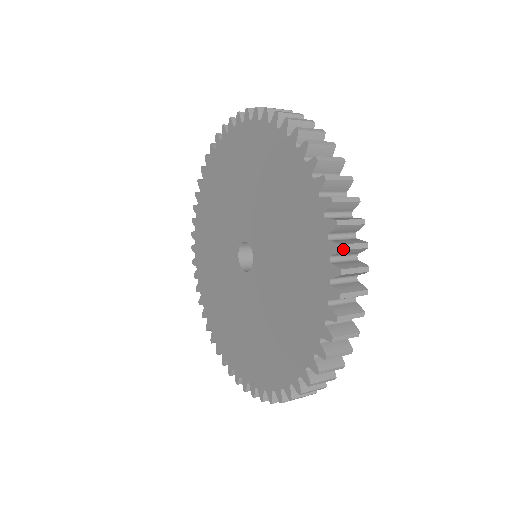
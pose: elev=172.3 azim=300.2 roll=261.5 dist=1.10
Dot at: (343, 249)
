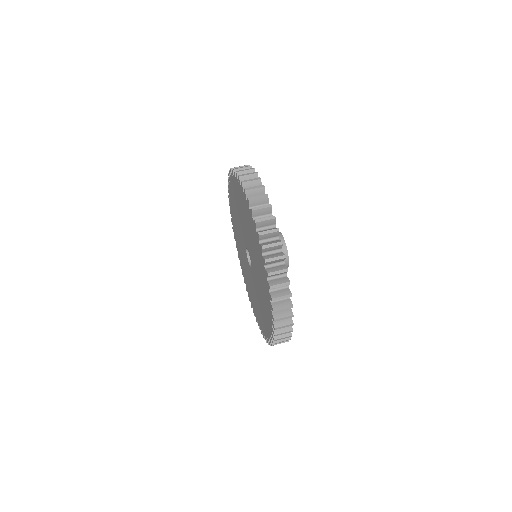
Dot at: occluded
